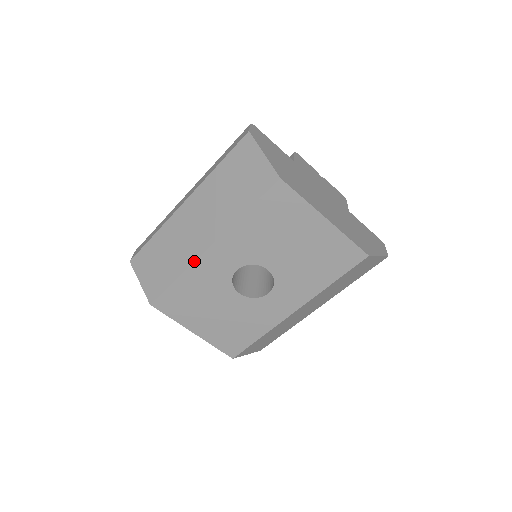
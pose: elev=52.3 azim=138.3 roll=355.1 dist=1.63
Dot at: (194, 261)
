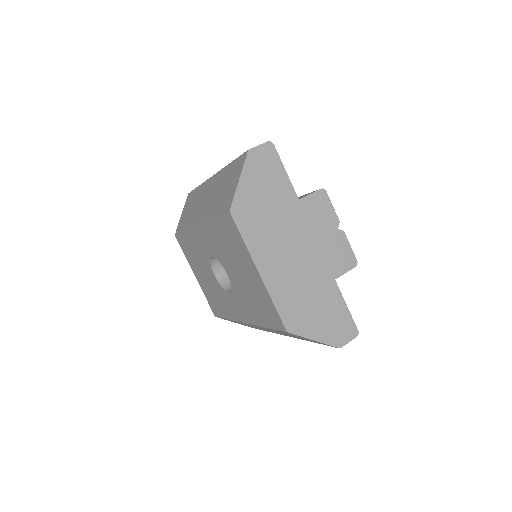
Dot at: (191, 227)
